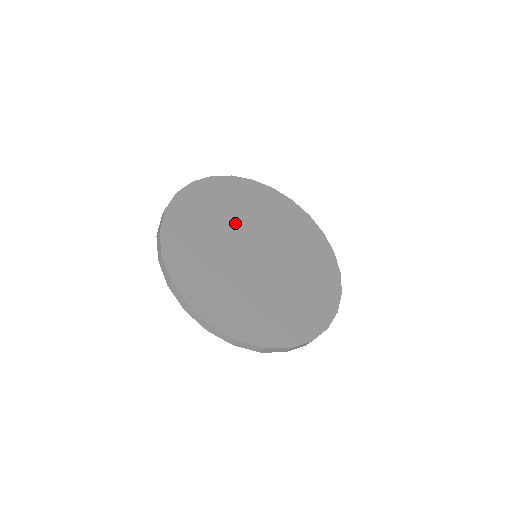
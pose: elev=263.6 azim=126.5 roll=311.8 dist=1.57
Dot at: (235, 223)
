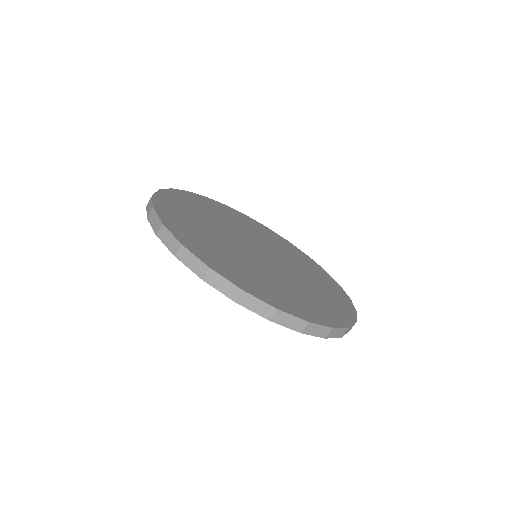
Dot at: (226, 225)
